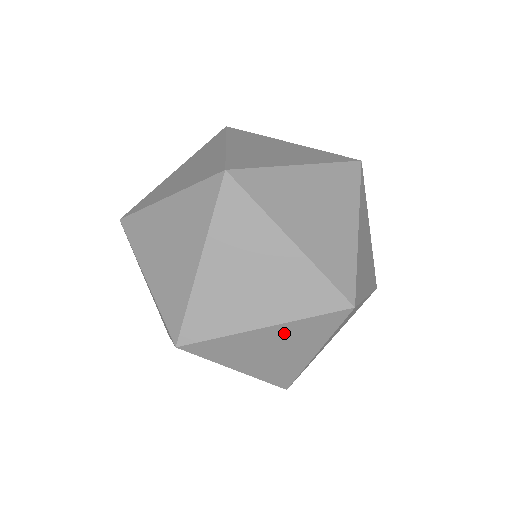
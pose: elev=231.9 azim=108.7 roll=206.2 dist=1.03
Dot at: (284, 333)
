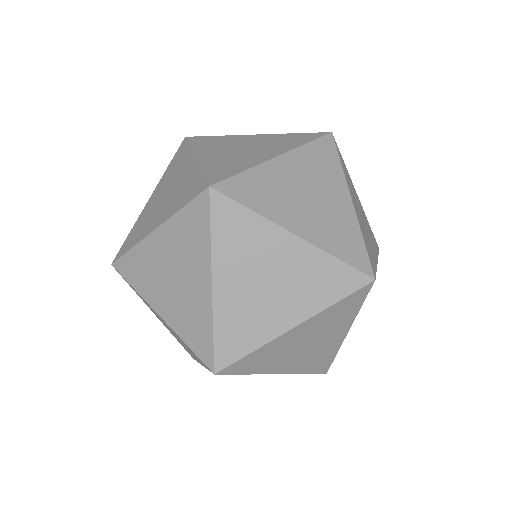
Dot at: occluded
